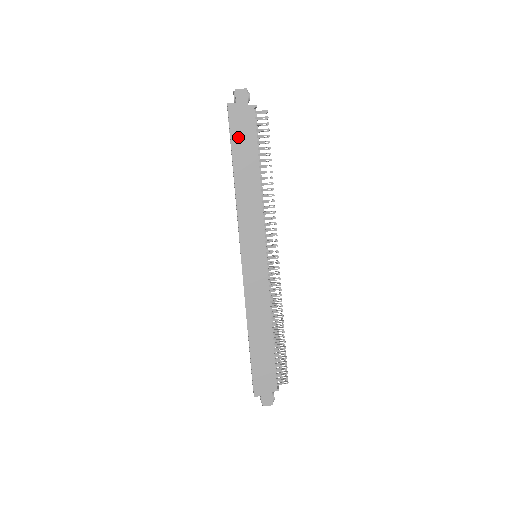
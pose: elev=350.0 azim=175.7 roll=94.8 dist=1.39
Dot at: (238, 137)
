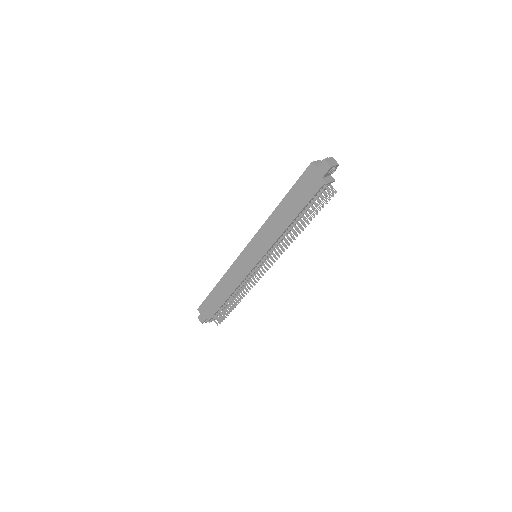
Dot at: (299, 188)
